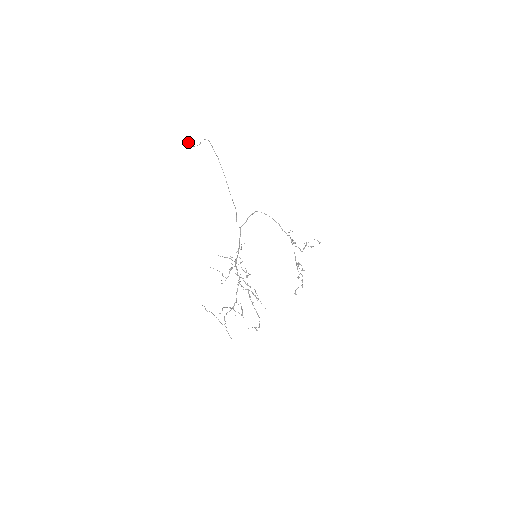
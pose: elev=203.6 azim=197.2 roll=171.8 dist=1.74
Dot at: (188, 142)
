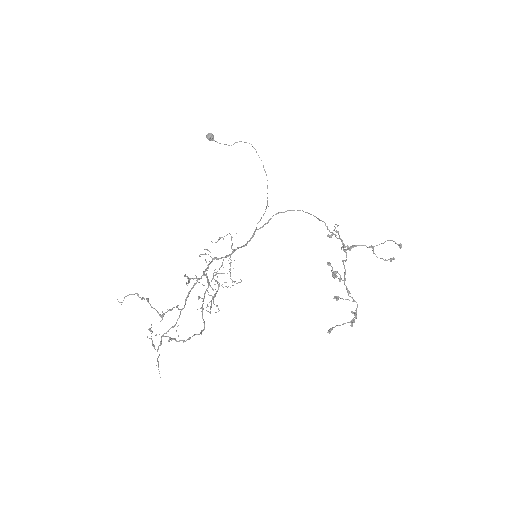
Dot at: (207, 135)
